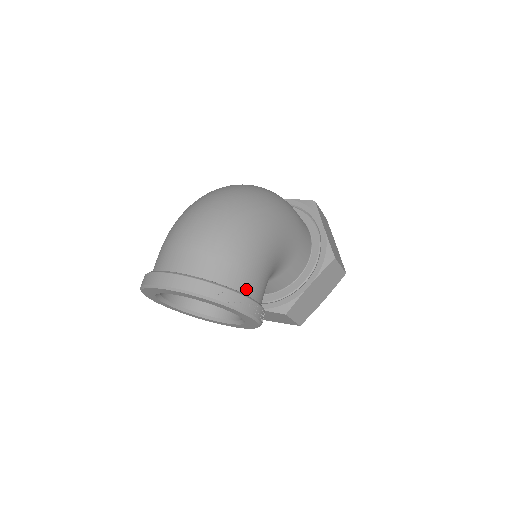
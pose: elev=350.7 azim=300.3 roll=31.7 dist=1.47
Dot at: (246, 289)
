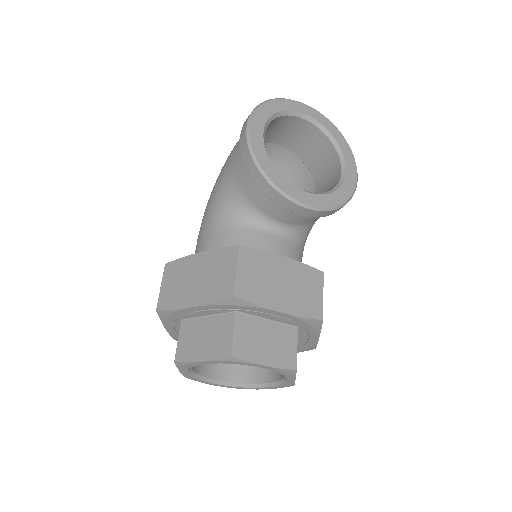
Dot at: occluded
